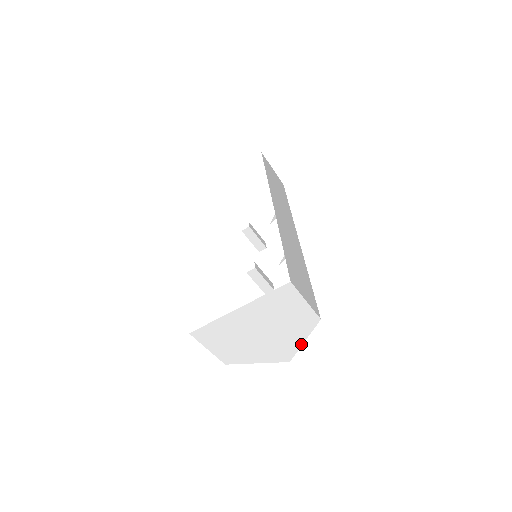
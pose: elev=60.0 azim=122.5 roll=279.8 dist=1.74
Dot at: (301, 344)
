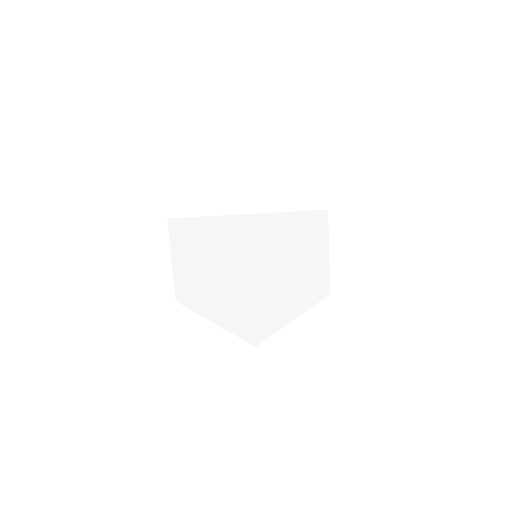
Dot at: (286, 323)
